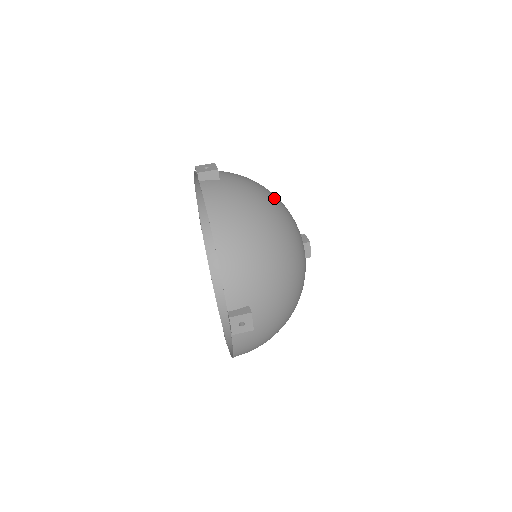
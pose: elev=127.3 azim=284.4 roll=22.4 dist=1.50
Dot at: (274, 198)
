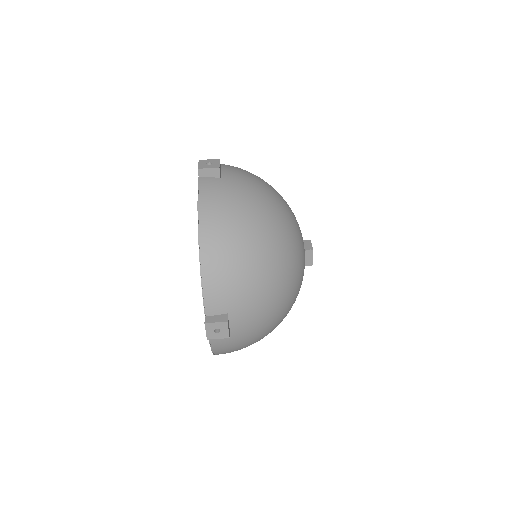
Dot at: (277, 202)
